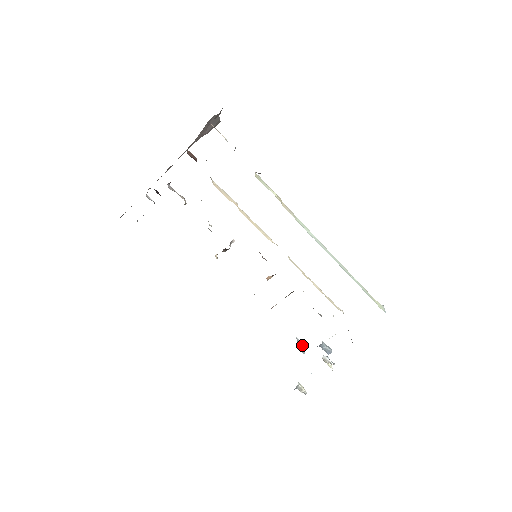
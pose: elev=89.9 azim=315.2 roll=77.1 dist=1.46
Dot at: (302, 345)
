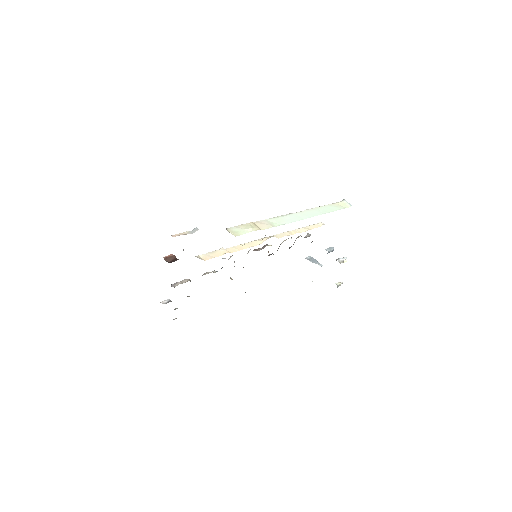
Dot at: (314, 260)
